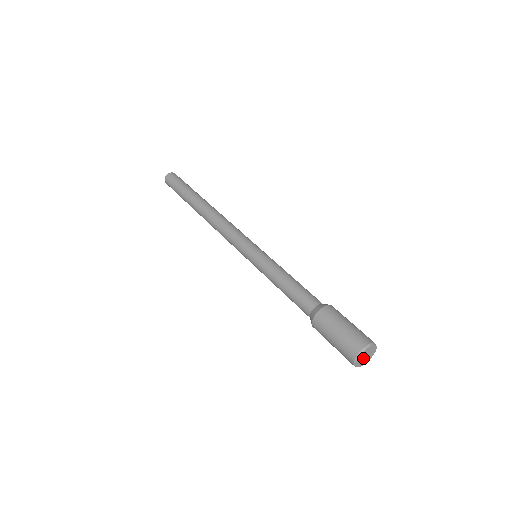
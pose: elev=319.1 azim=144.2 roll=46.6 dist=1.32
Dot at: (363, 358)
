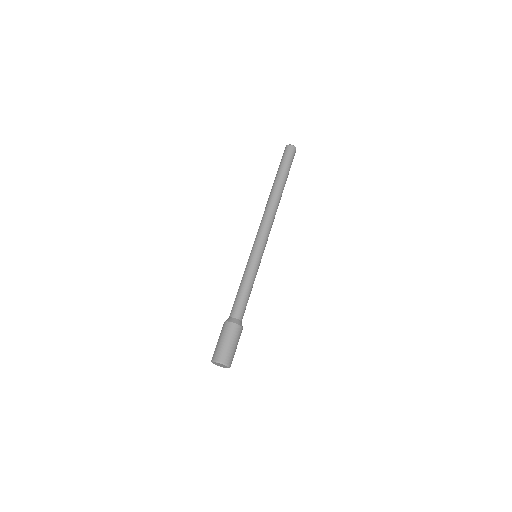
Dot at: (219, 365)
